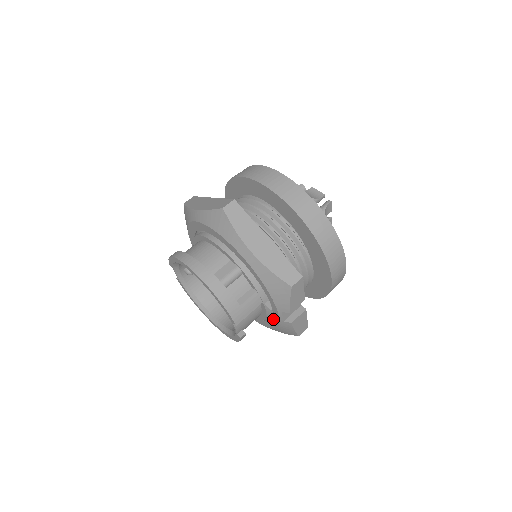
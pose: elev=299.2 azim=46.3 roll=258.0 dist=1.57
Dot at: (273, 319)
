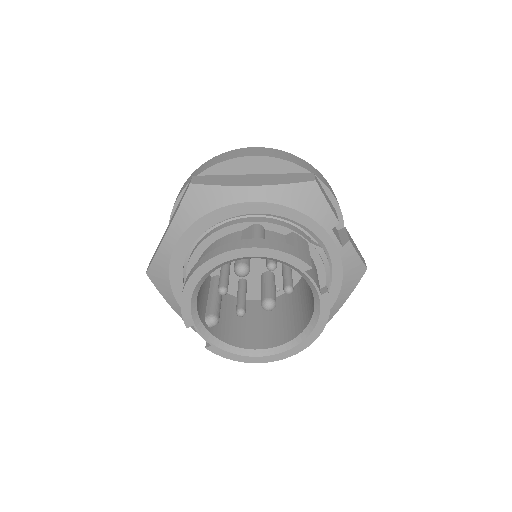
Dot at: (332, 265)
